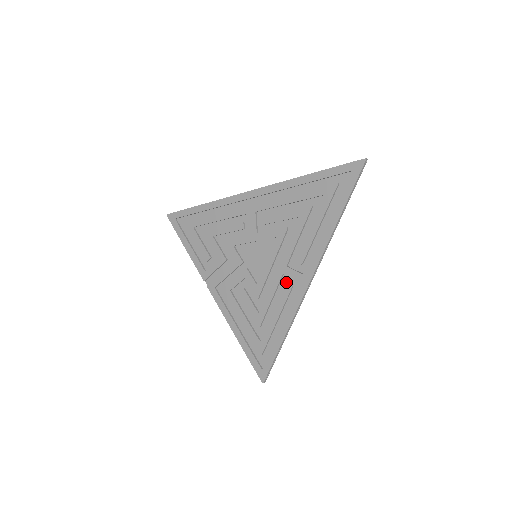
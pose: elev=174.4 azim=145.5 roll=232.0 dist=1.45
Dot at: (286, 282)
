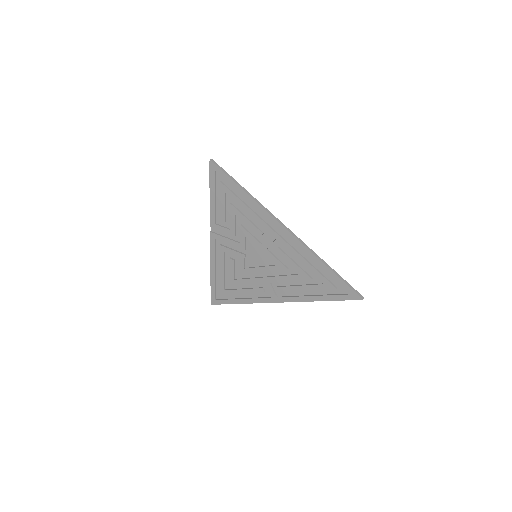
Dot at: (263, 286)
